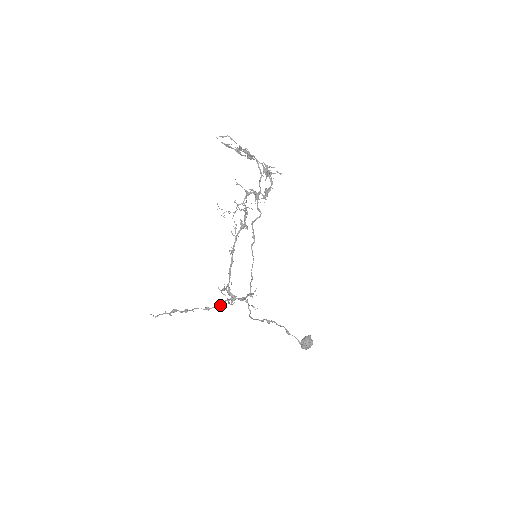
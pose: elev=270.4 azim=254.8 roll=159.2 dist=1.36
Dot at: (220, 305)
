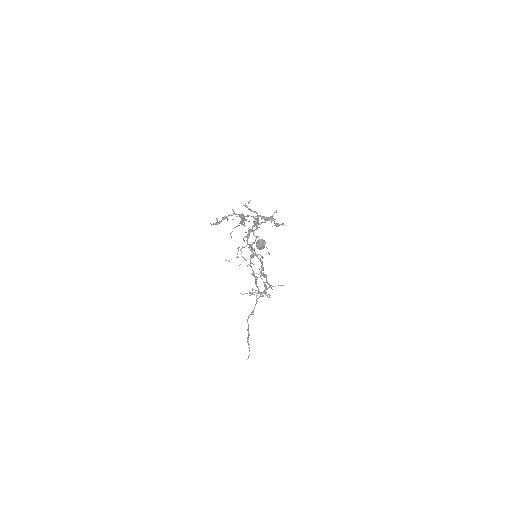
Dot at: (256, 303)
